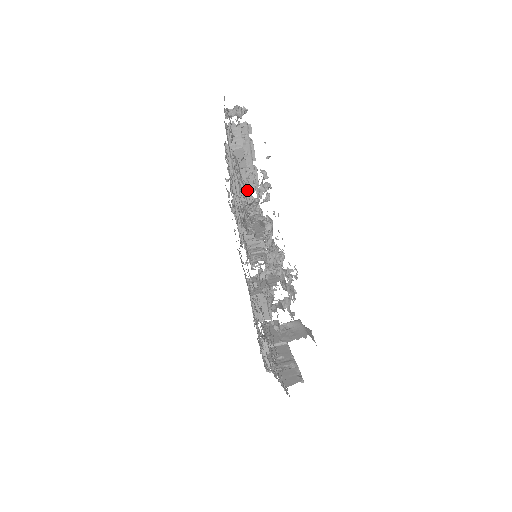
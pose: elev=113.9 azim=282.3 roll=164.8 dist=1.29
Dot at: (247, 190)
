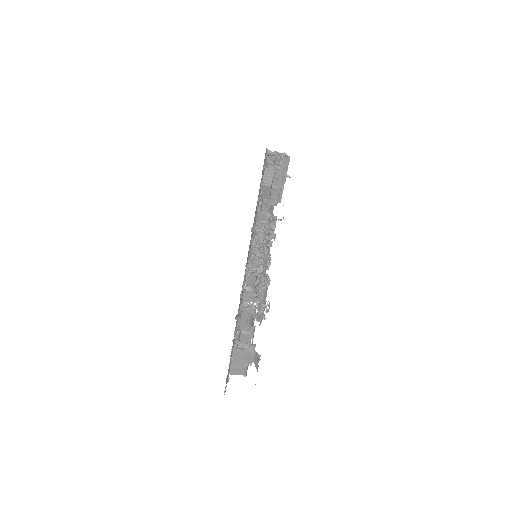
Dot at: (263, 216)
